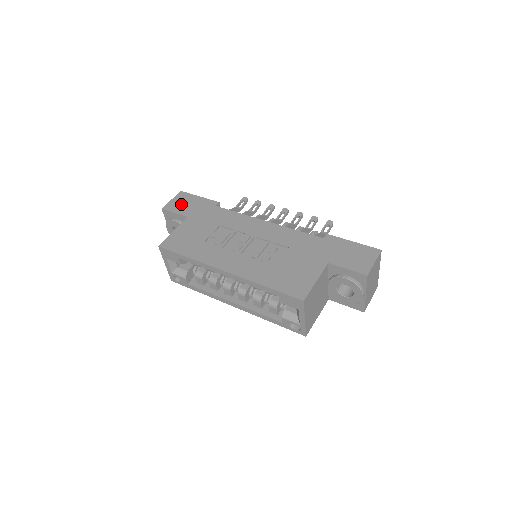
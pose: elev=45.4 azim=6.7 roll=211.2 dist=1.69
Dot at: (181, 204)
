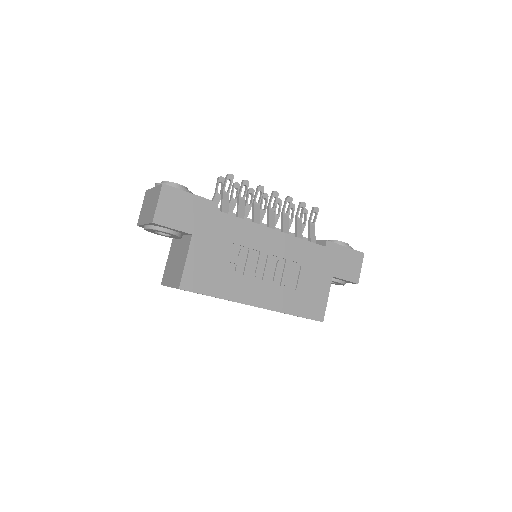
Dot at: (175, 211)
